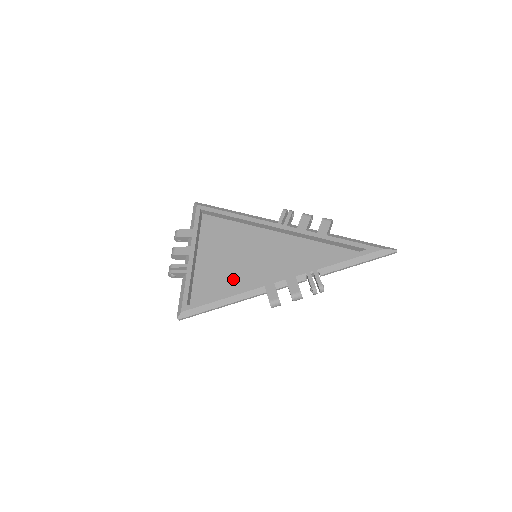
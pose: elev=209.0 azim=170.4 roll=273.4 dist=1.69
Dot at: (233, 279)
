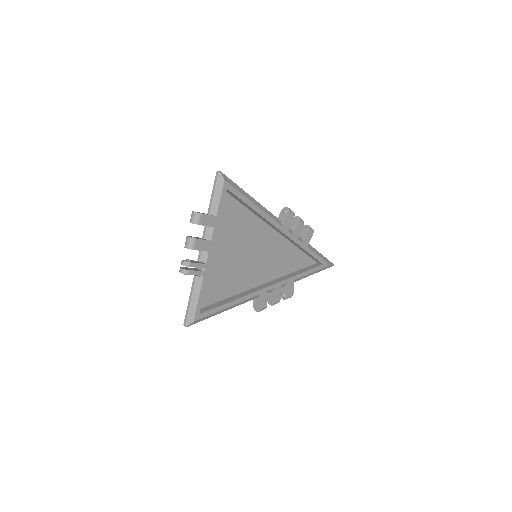
Dot at: (234, 280)
